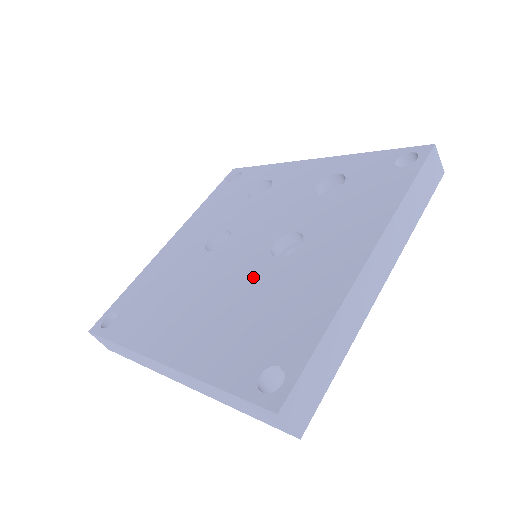
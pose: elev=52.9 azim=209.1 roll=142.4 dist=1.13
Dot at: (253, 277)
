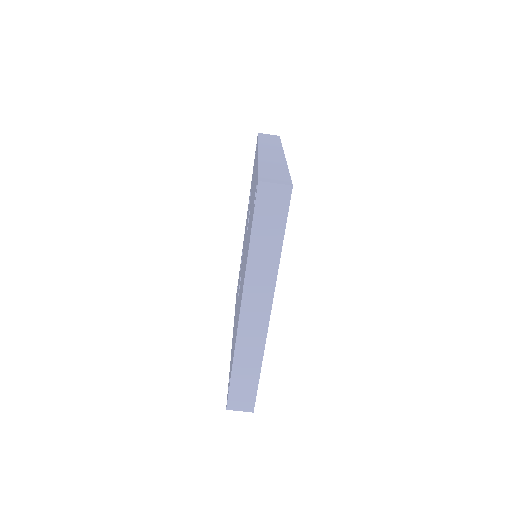
Dot at: occluded
